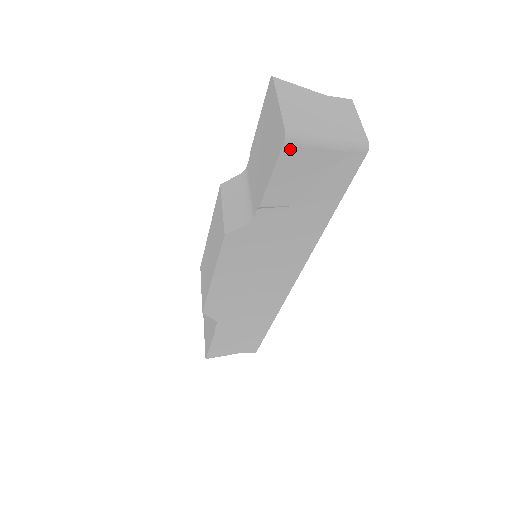
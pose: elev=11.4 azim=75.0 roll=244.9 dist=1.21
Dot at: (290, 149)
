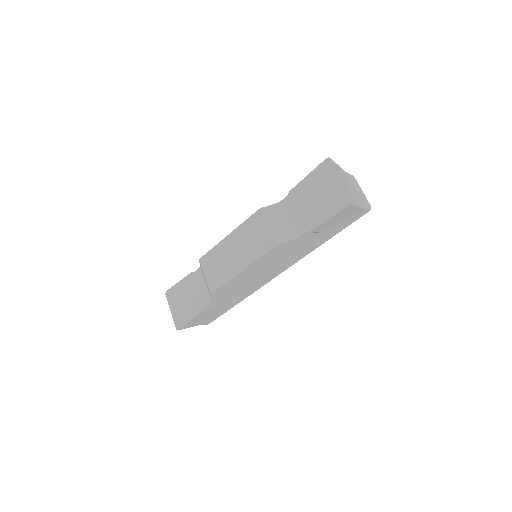
Dot at: (349, 207)
